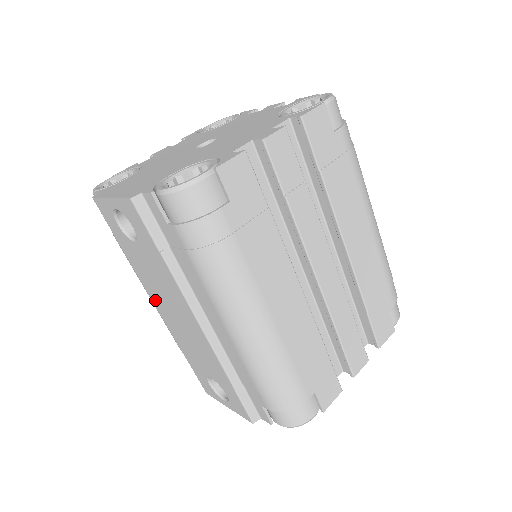
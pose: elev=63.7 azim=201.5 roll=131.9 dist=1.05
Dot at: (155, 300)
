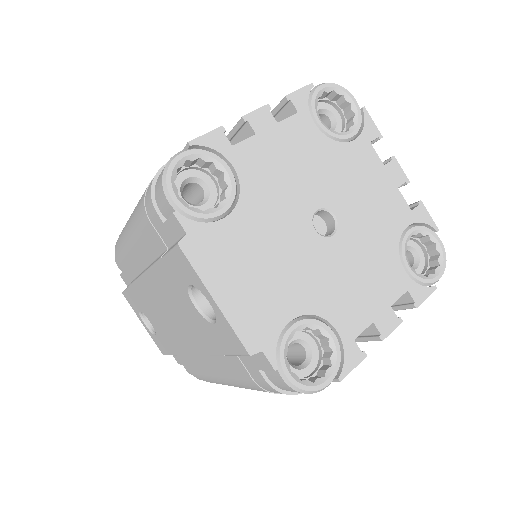
Dot at: (151, 283)
